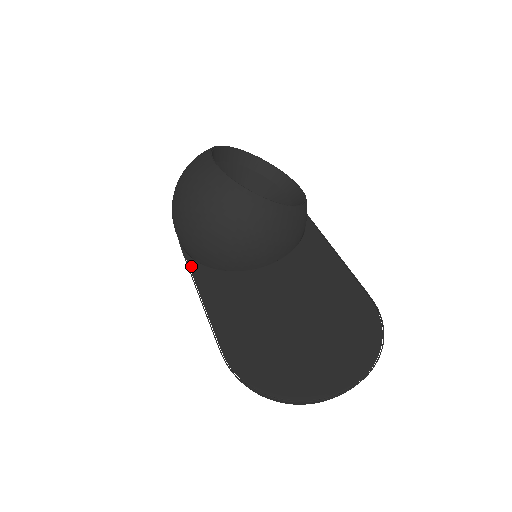
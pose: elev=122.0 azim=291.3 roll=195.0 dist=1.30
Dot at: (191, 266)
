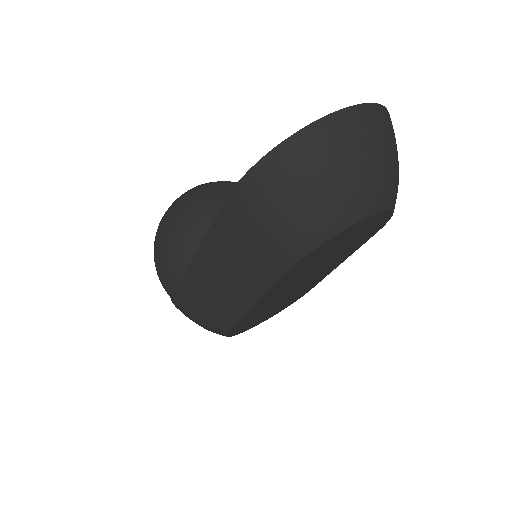
Dot at: occluded
